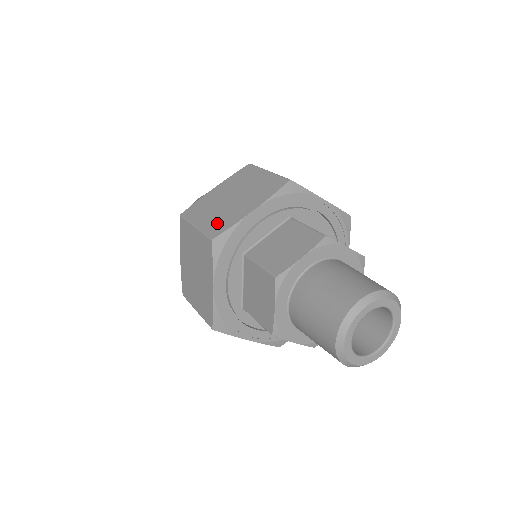
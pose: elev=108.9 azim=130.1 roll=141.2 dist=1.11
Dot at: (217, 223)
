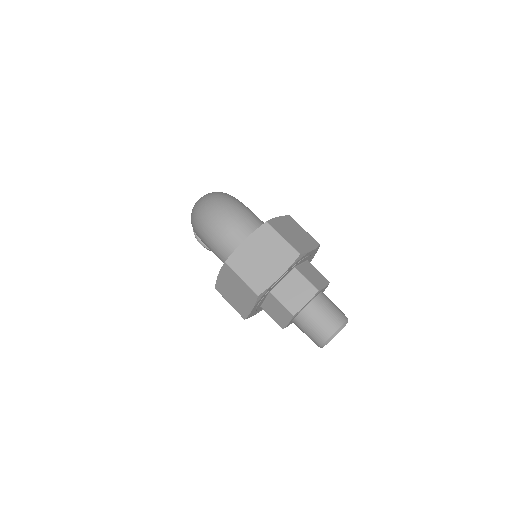
Dot at: (258, 281)
